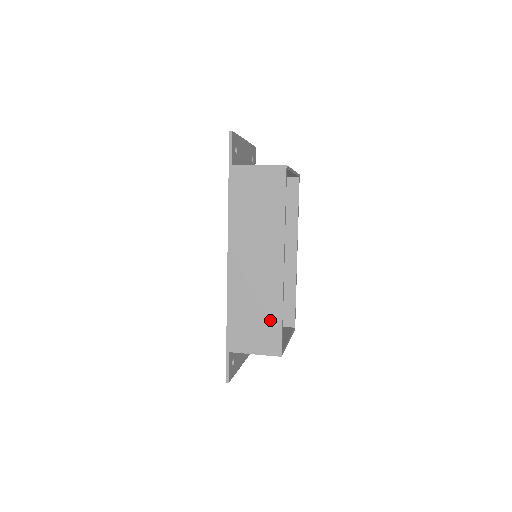
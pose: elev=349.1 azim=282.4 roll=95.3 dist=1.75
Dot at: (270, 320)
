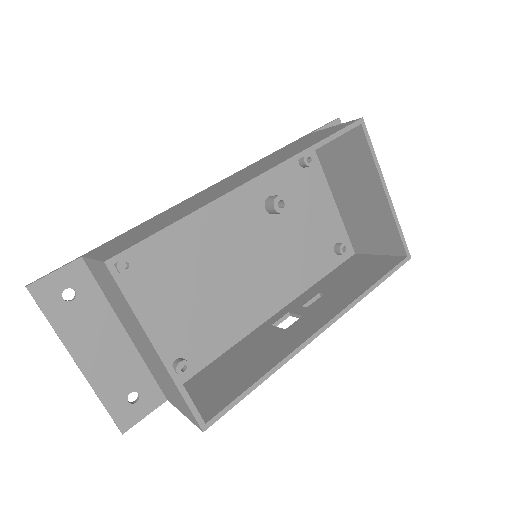
Dot at: (161, 226)
